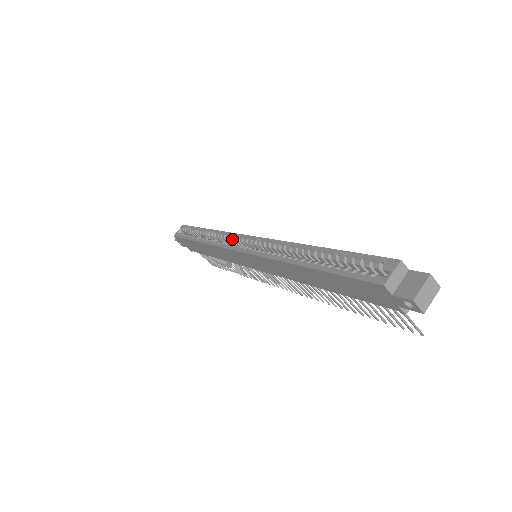
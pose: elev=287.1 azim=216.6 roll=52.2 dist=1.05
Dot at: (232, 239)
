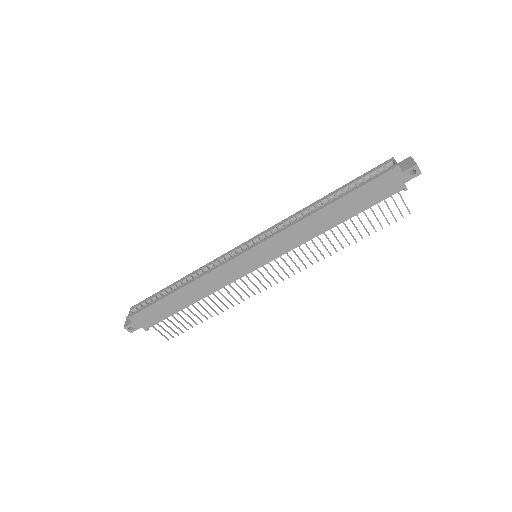
Dot at: (226, 257)
